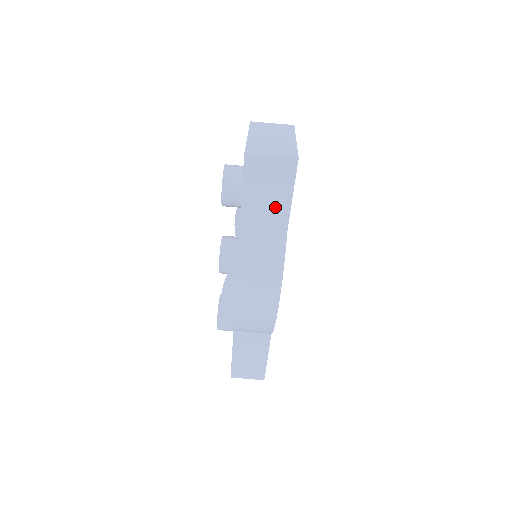
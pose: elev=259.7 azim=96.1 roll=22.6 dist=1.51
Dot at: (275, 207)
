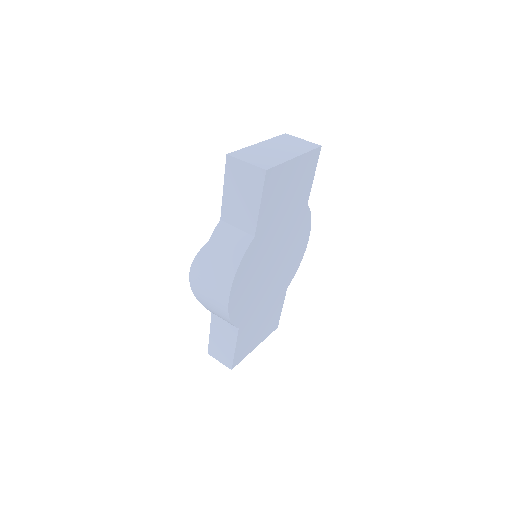
Dot at: (247, 210)
